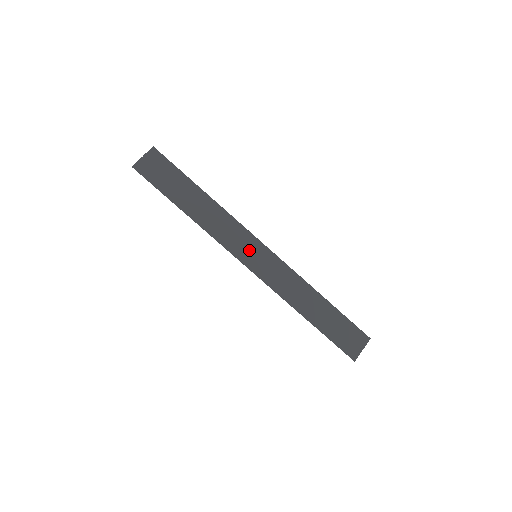
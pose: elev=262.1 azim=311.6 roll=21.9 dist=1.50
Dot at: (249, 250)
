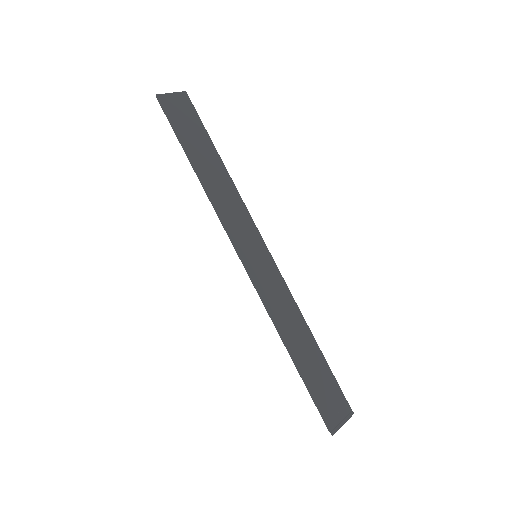
Dot at: (251, 246)
